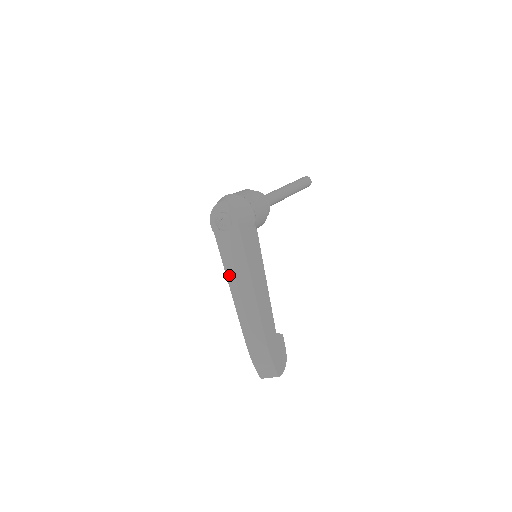
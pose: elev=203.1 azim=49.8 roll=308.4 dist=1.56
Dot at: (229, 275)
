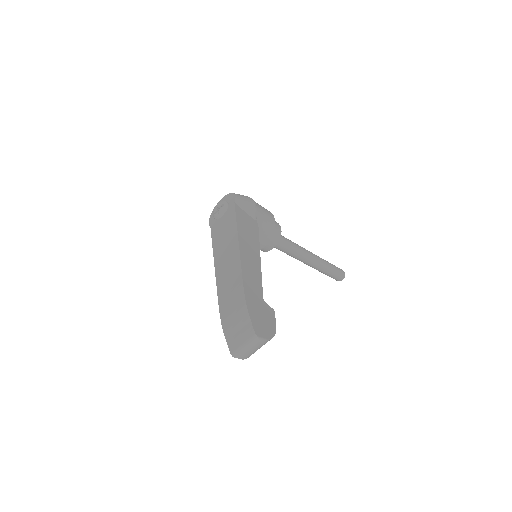
Dot at: (216, 252)
